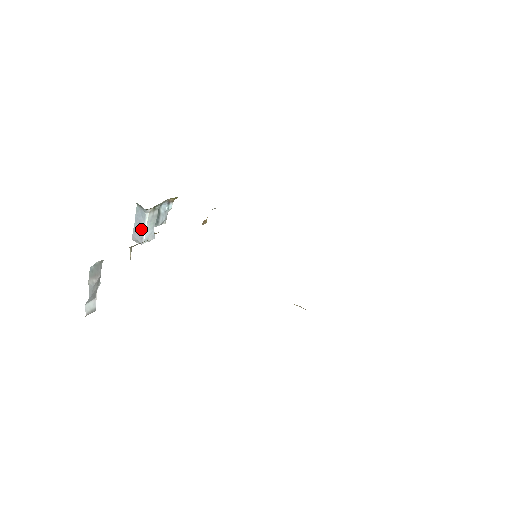
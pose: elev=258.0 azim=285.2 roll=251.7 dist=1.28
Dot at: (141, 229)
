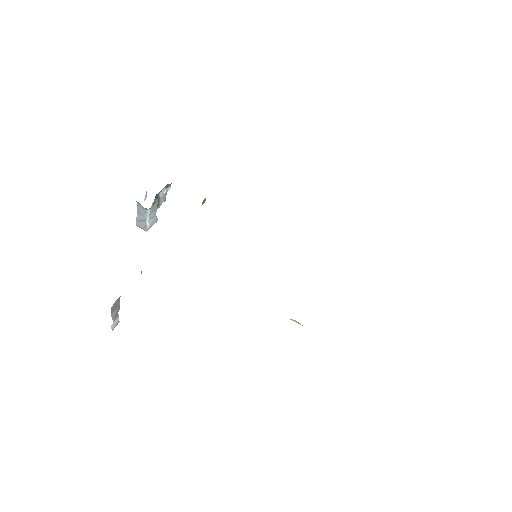
Dot at: (144, 220)
